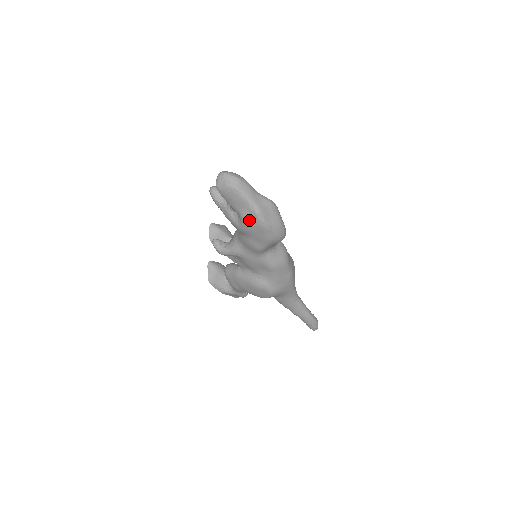
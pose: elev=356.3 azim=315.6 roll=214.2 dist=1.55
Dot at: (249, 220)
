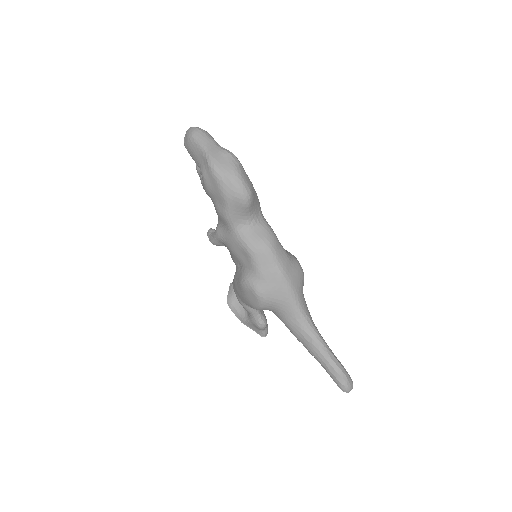
Dot at: (204, 171)
